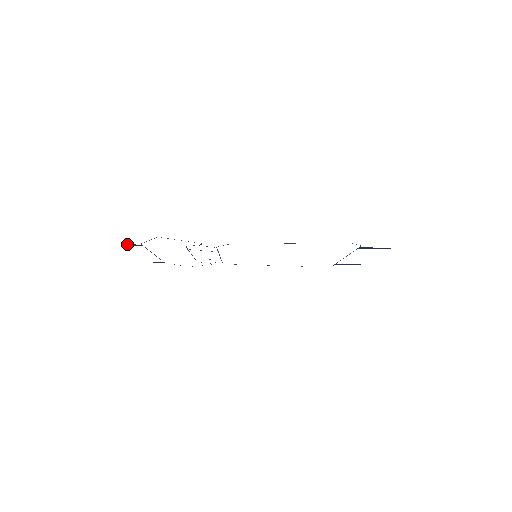
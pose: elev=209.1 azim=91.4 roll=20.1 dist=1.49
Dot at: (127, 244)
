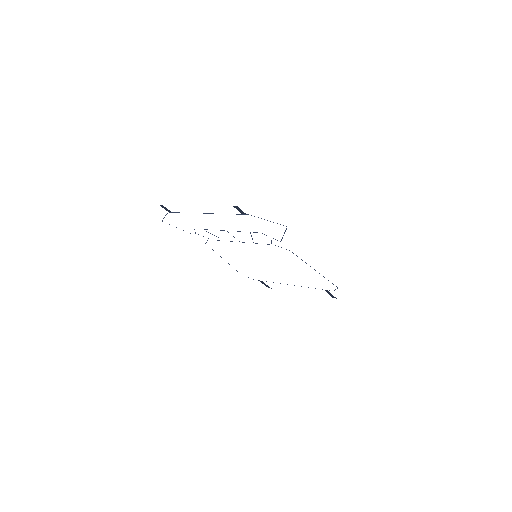
Dot at: occluded
